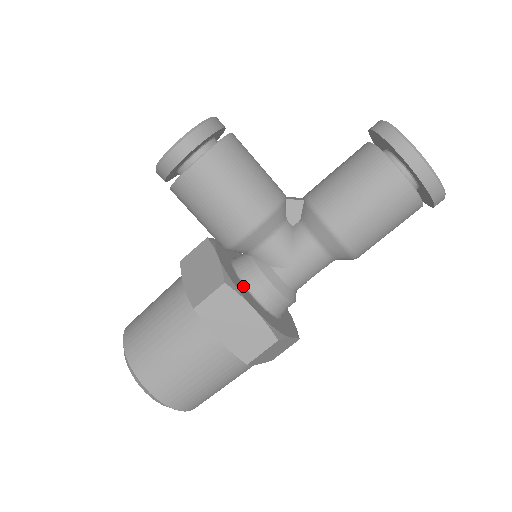
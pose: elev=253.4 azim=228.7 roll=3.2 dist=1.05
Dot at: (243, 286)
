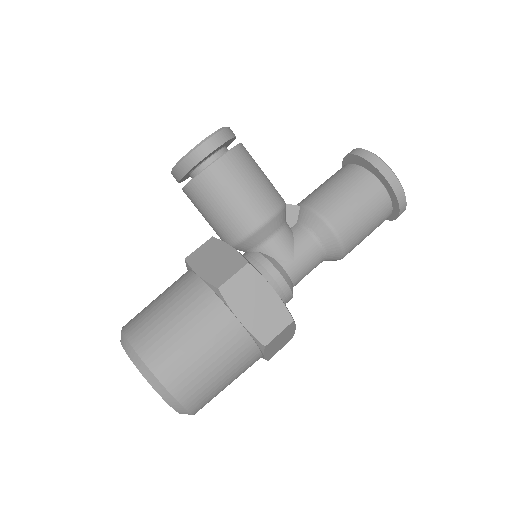
Dot at: occluded
